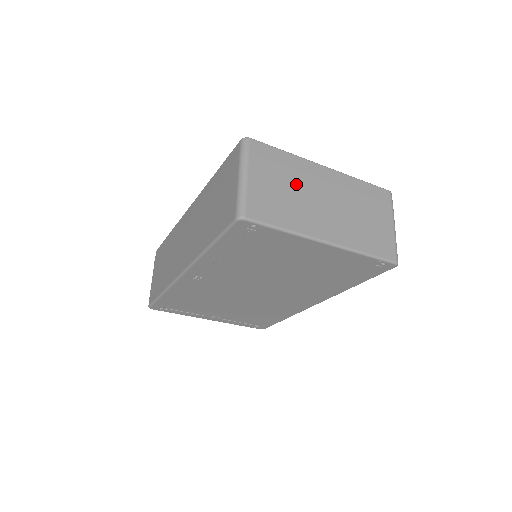
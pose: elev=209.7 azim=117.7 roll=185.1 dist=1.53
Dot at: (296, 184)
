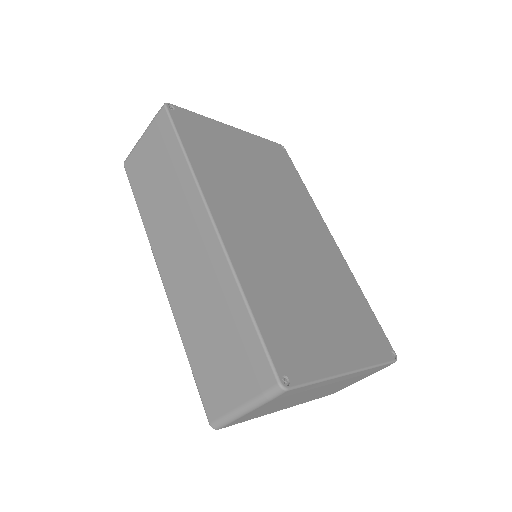
Dot at: (299, 396)
